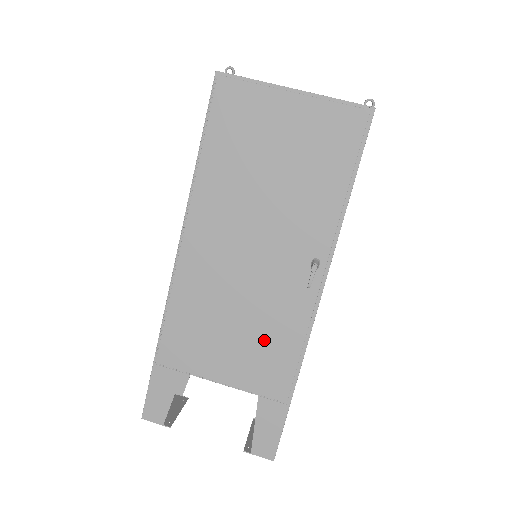
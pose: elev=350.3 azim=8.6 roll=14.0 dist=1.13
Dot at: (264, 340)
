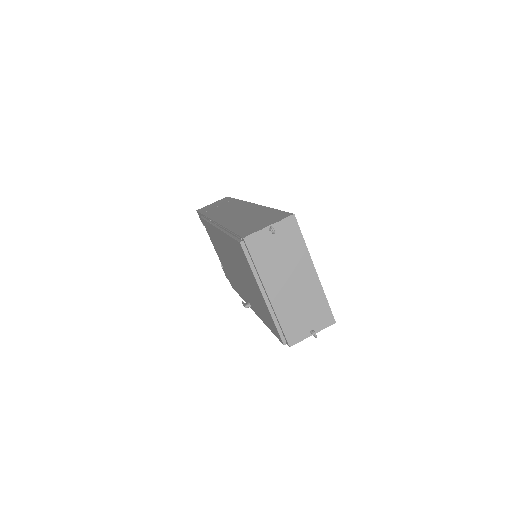
Dot at: (230, 276)
